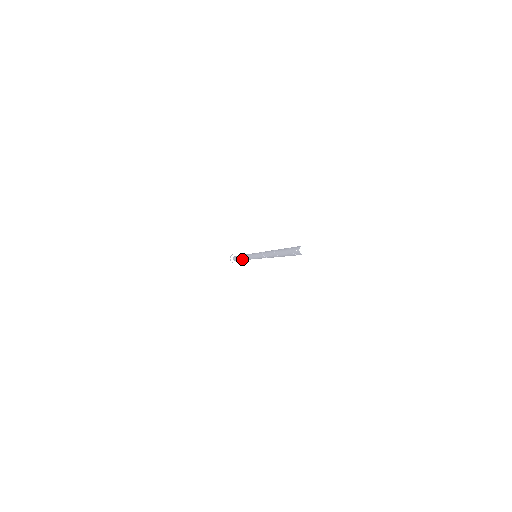
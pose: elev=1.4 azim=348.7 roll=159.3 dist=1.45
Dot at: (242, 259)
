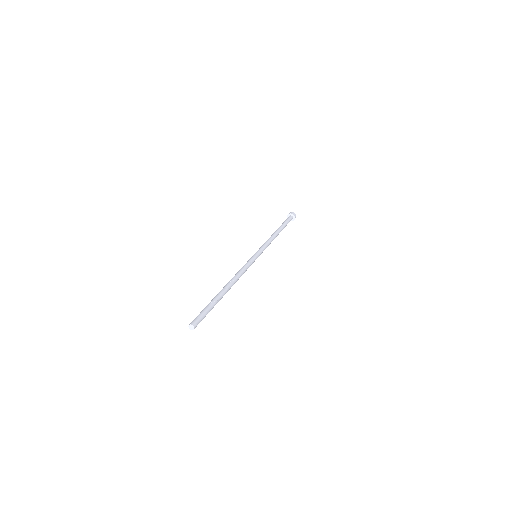
Dot at: occluded
